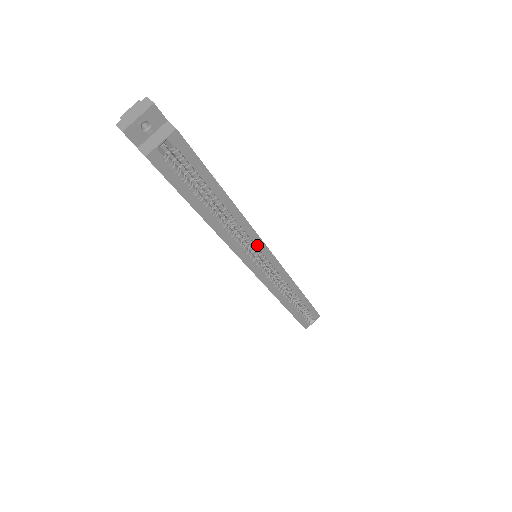
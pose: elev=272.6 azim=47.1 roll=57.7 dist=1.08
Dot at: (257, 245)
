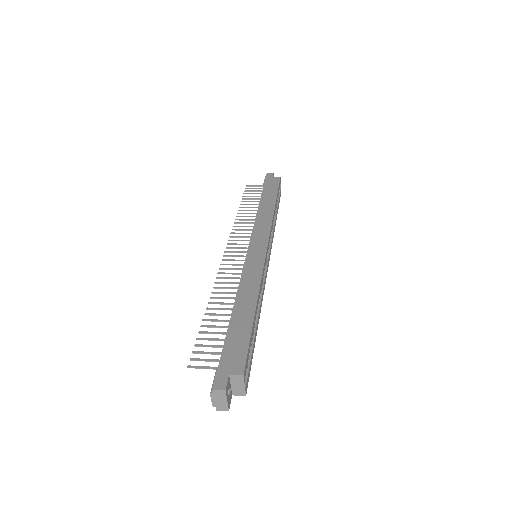
Dot at: (264, 268)
